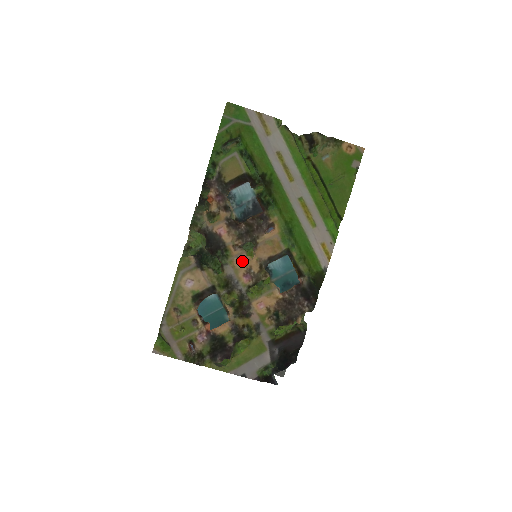
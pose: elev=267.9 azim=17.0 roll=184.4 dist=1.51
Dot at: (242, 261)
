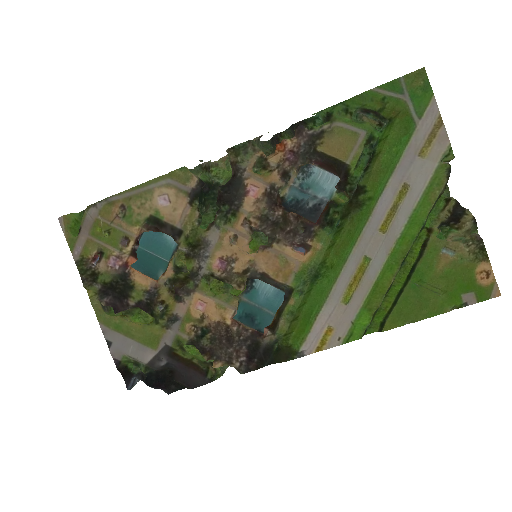
Dot at: (236, 243)
